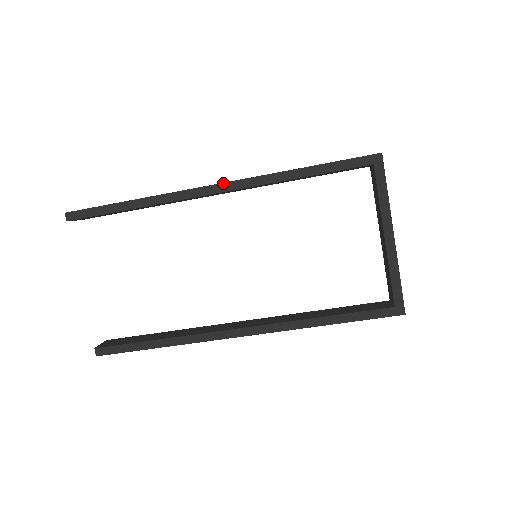
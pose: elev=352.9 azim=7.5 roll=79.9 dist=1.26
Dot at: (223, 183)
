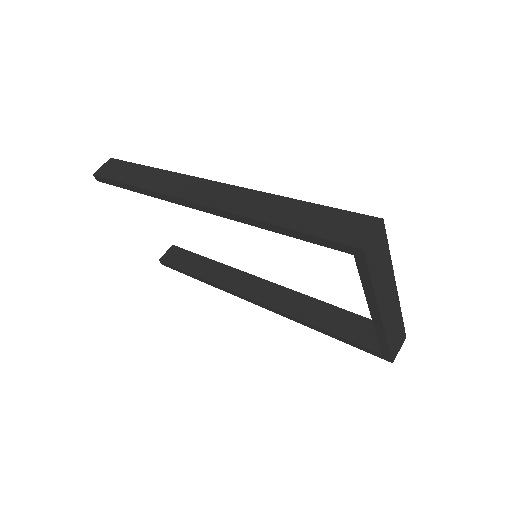
Dot at: (200, 205)
